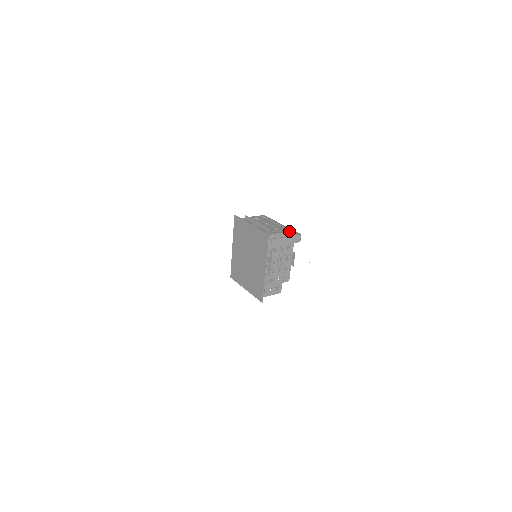
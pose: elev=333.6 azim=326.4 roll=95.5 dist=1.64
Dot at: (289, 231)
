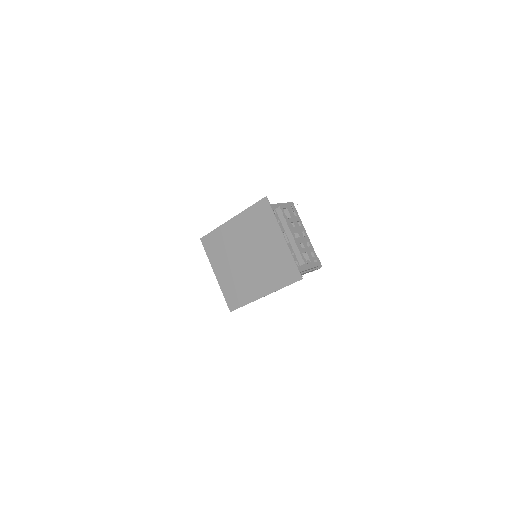
Dot at: (317, 266)
